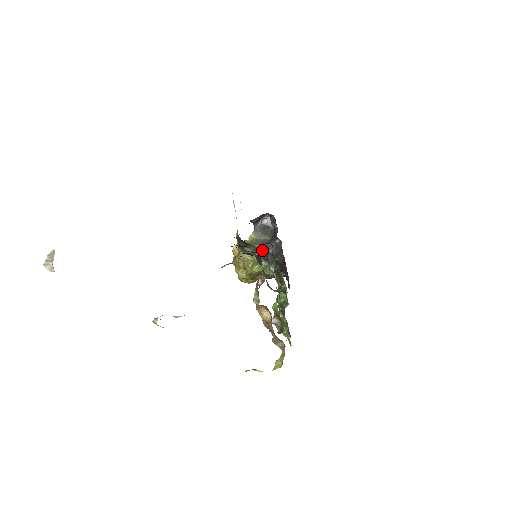
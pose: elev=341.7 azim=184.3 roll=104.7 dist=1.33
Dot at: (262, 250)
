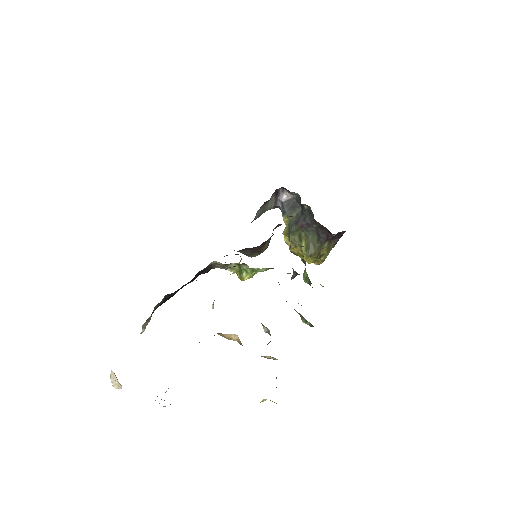
Dot at: (220, 263)
